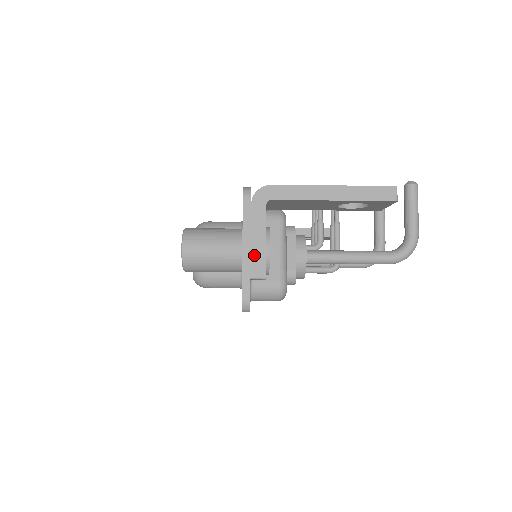
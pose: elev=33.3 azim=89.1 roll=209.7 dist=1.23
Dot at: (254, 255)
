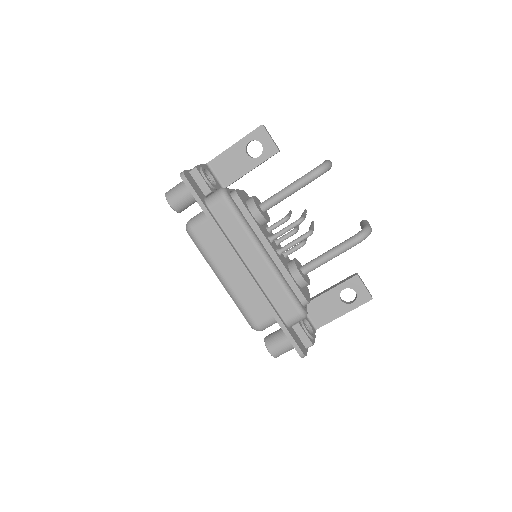
Dot at: occluded
